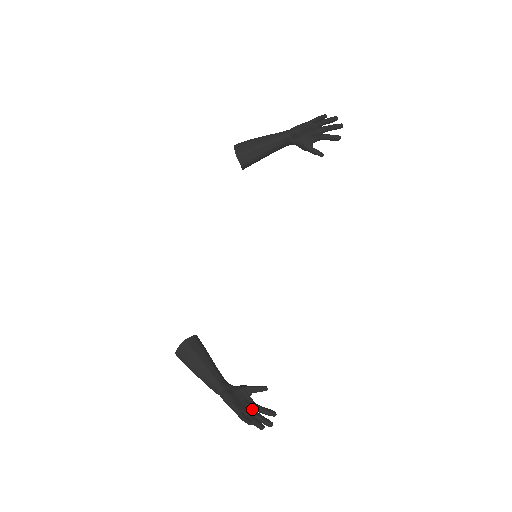
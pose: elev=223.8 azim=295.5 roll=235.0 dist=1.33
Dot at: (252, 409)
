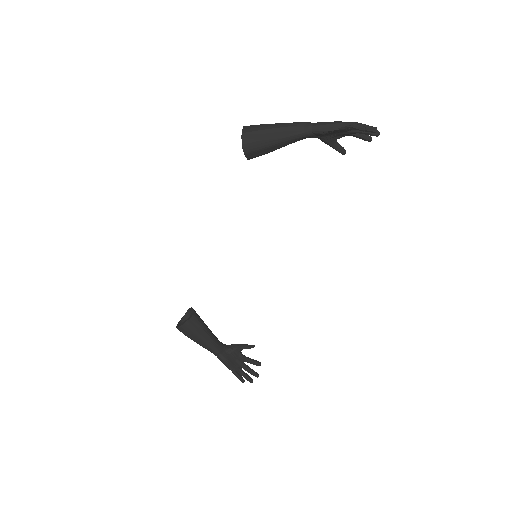
Dot at: (243, 365)
